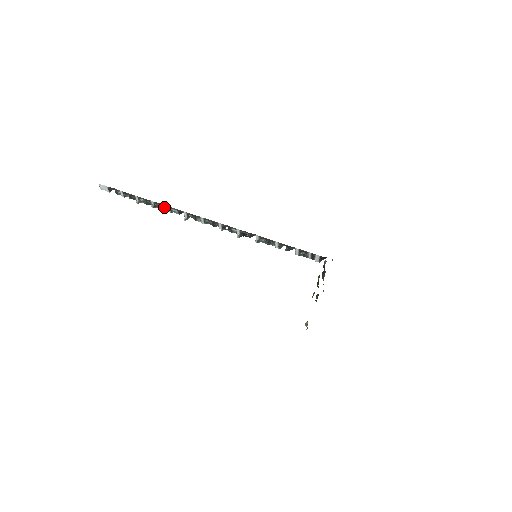
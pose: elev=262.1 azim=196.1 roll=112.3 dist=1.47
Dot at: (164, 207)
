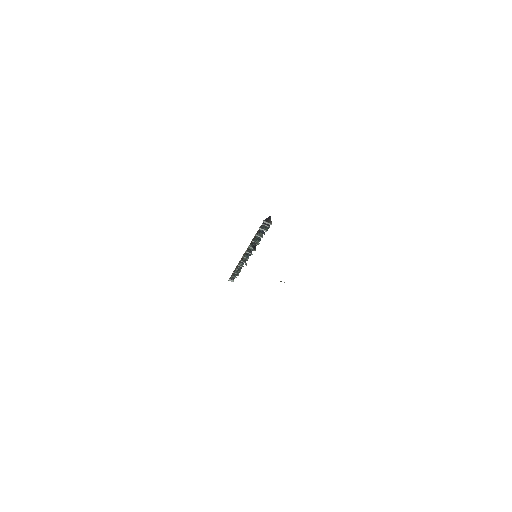
Dot at: occluded
